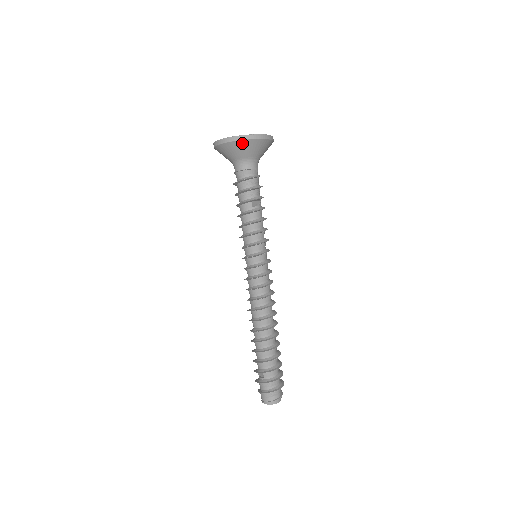
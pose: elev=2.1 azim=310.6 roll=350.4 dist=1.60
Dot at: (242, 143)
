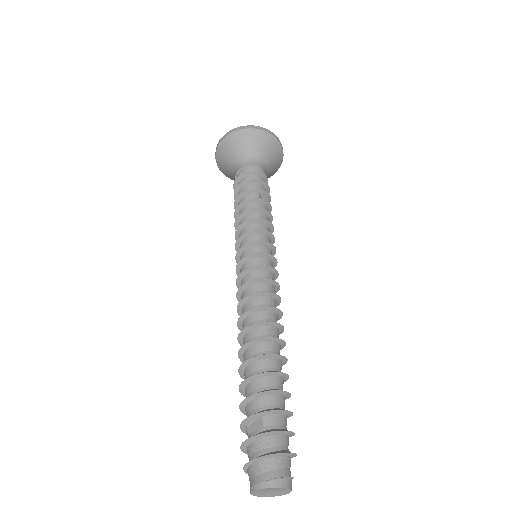
Dot at: (257, 133)
